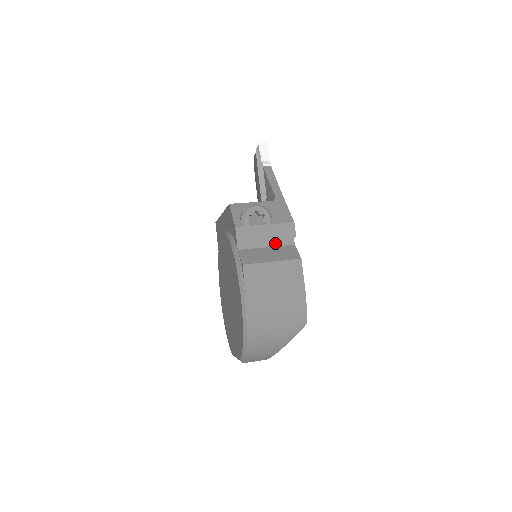
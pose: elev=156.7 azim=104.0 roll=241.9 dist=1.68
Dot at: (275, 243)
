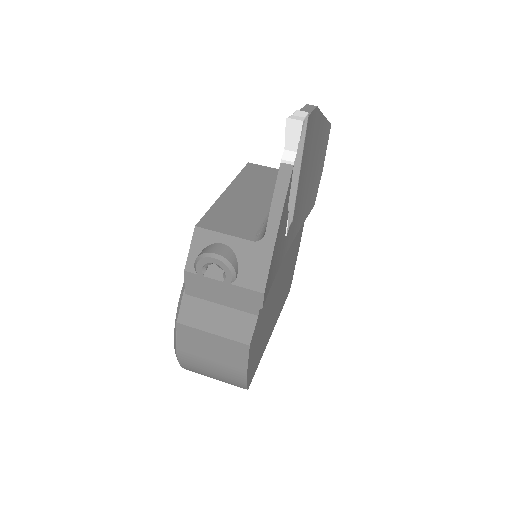
Dot at: (233, 305)
